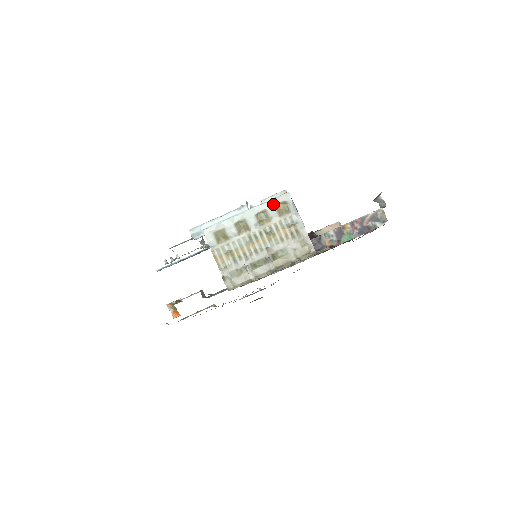
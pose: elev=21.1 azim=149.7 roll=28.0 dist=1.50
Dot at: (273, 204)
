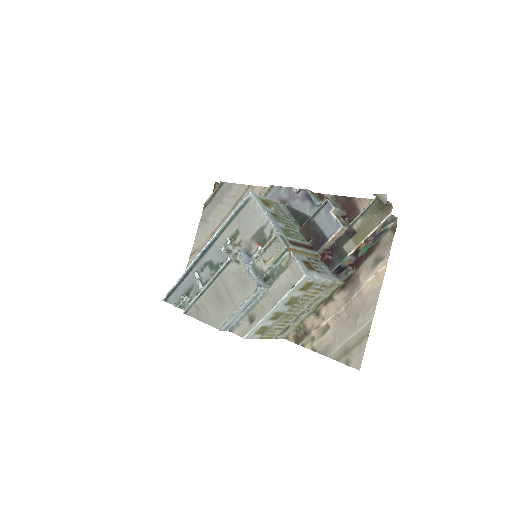
Dot at: (296, 290)
